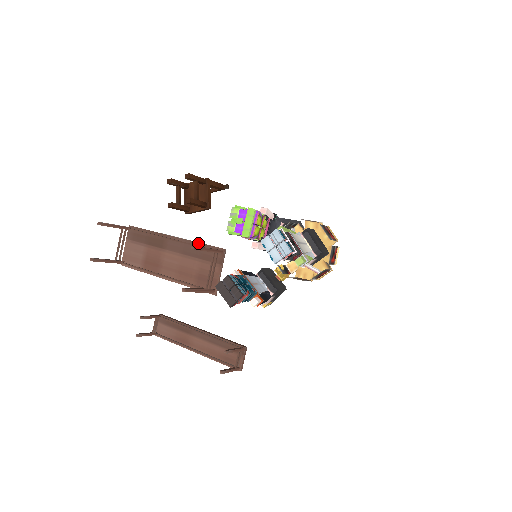
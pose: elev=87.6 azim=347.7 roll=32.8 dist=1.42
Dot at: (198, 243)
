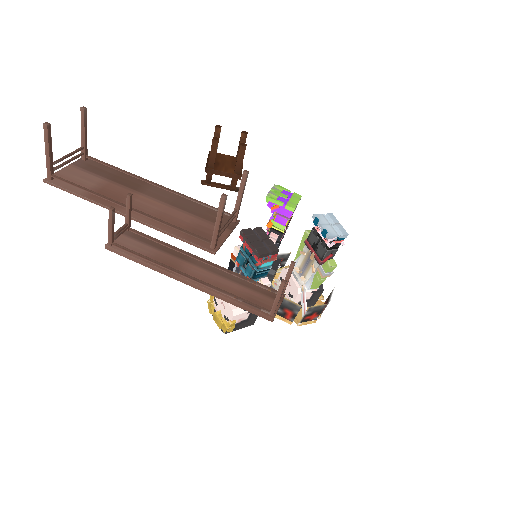
Dot at: (199, 204)
